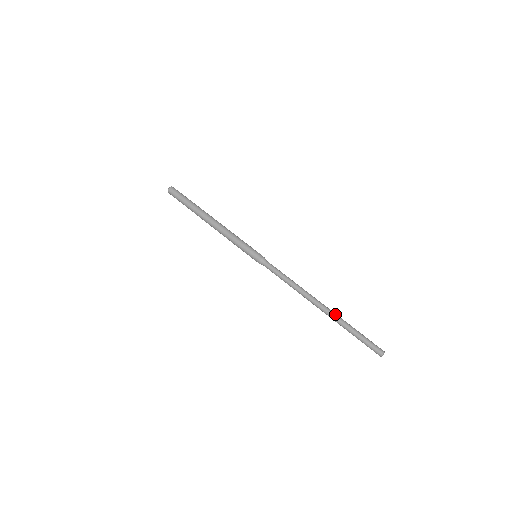
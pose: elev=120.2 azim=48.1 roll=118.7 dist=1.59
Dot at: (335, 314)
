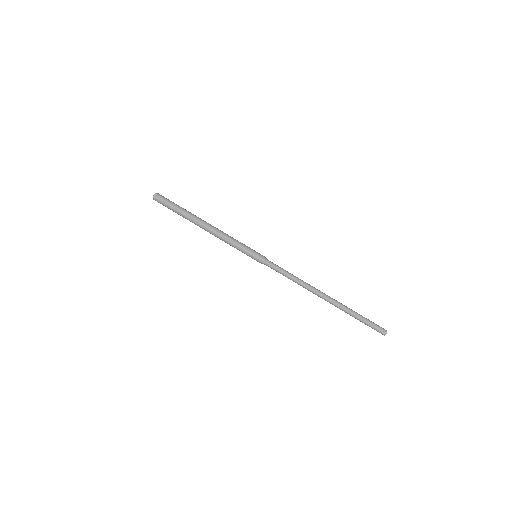
Dot at: (339, 304)
